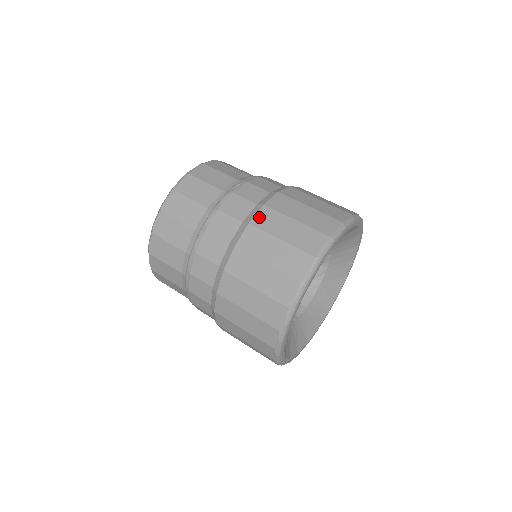
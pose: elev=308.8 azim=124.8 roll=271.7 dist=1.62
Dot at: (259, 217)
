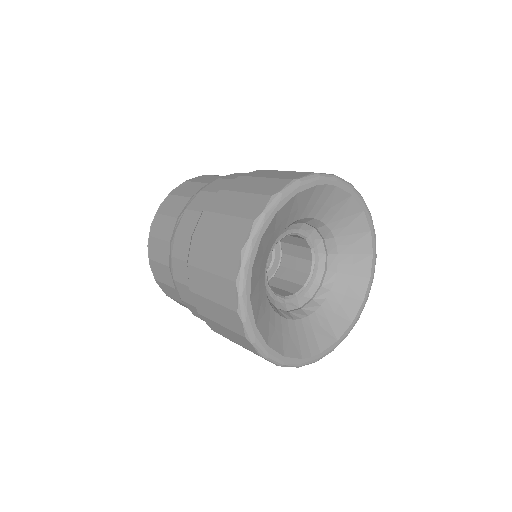
Dot at: occluded
